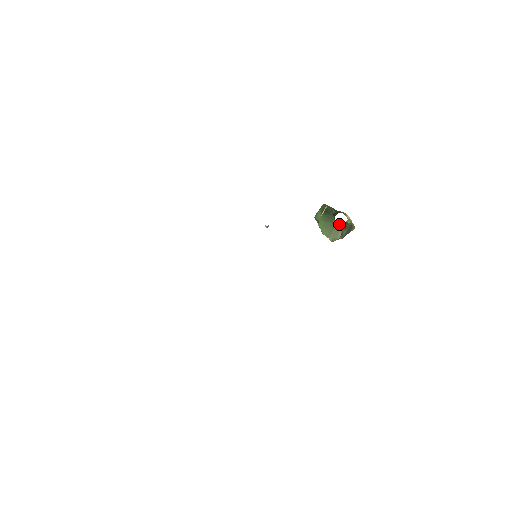
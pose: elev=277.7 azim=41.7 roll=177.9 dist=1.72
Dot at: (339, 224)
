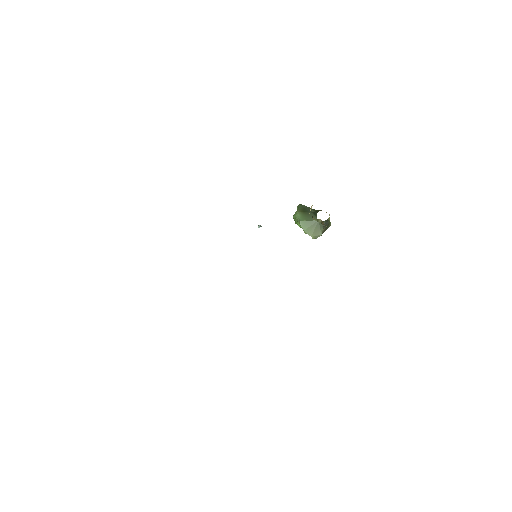
Dot at: occluded
